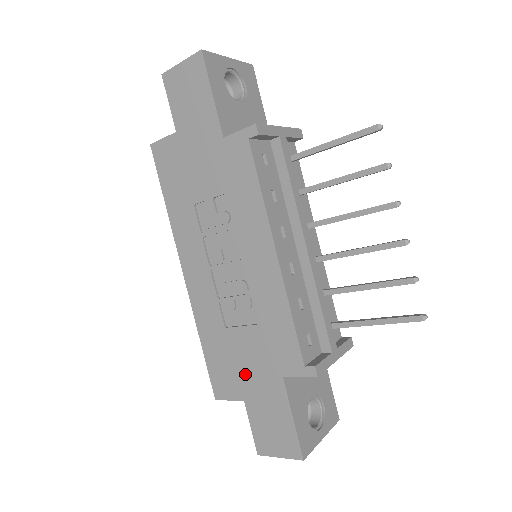
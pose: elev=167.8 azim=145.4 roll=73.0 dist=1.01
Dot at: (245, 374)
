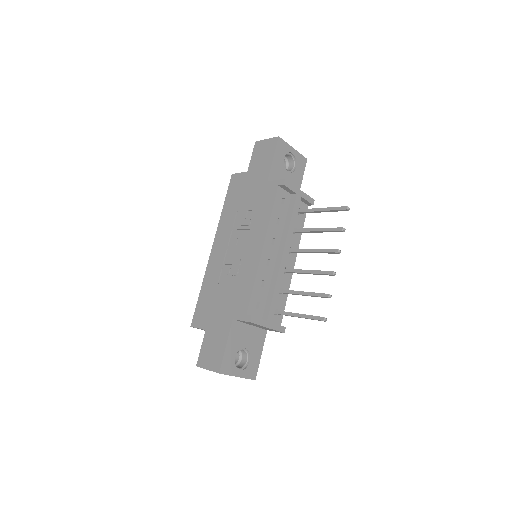
Dot at: (214, 313)
